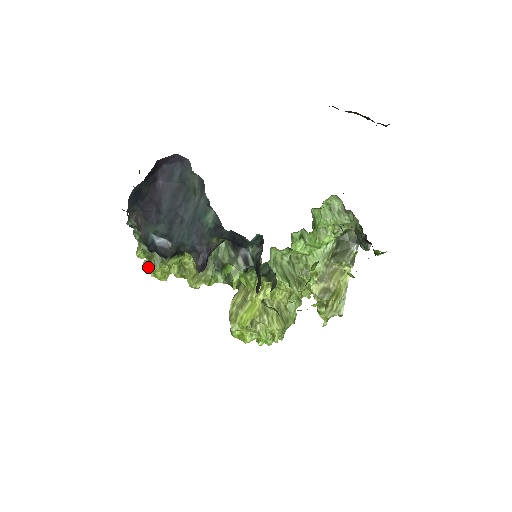
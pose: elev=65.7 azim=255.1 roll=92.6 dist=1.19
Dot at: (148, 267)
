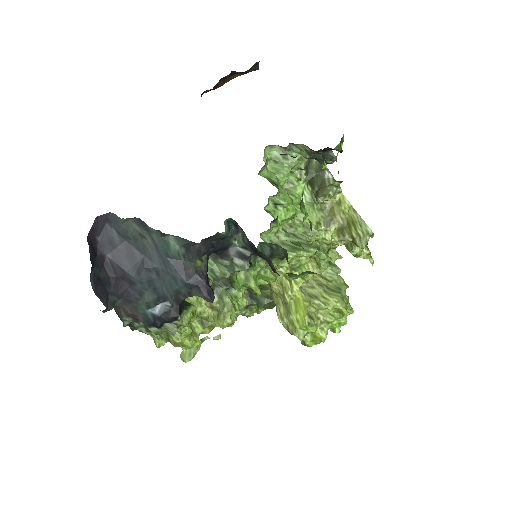
Dot at: (173, 345)
